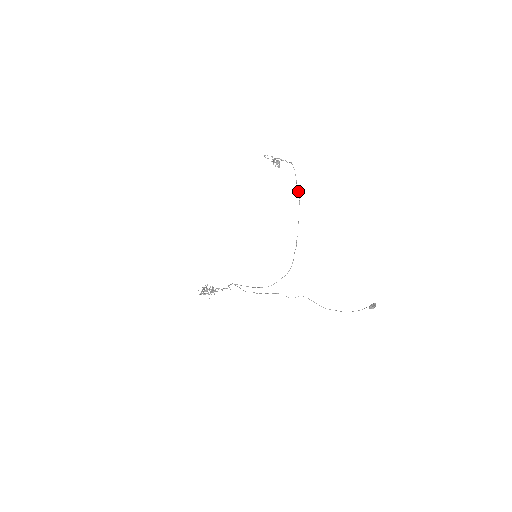
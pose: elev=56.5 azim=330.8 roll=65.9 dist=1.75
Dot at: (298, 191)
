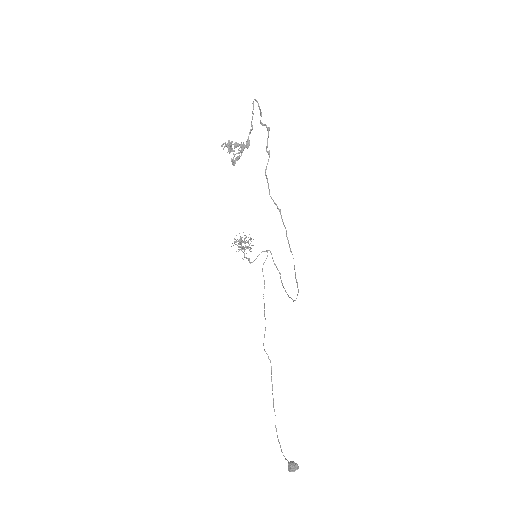
Dot at: (280, 214)
